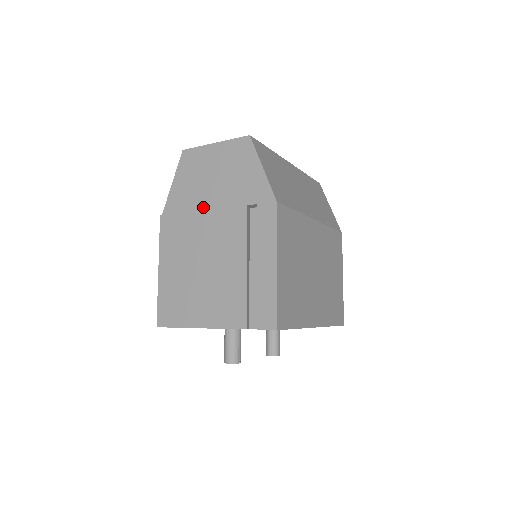
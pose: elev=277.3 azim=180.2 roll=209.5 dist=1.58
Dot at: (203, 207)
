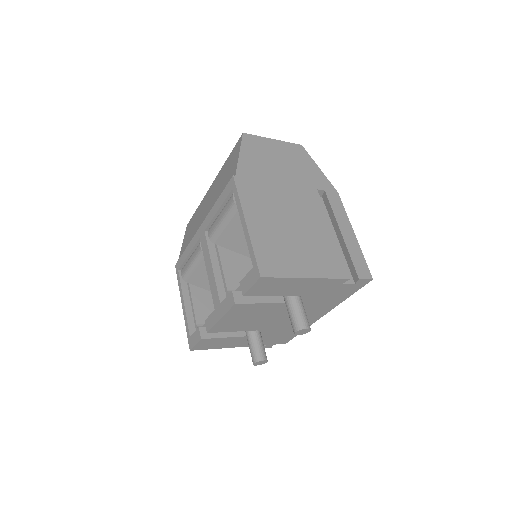
Dot at: (279, 181)
